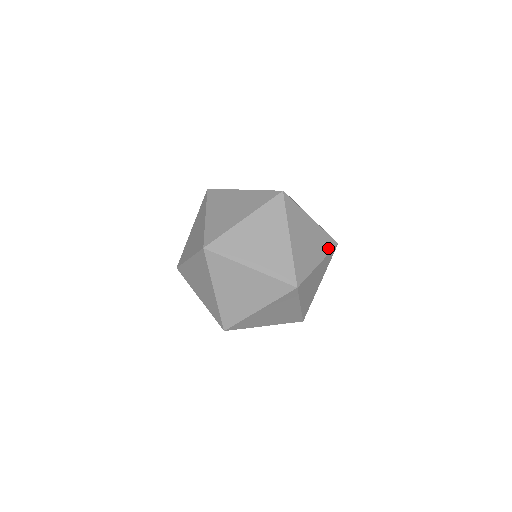
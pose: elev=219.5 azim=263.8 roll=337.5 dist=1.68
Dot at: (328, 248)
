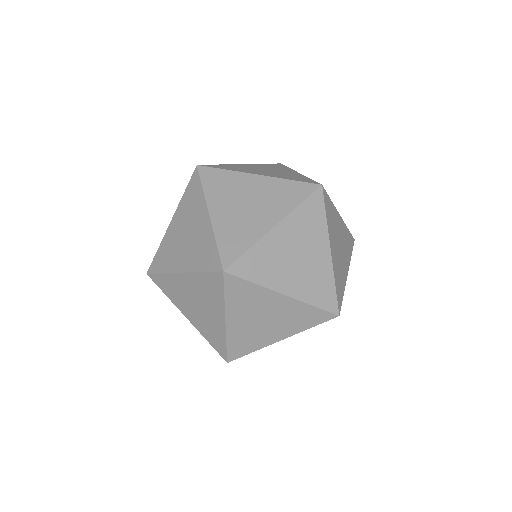
Dot at: (350, 249)
